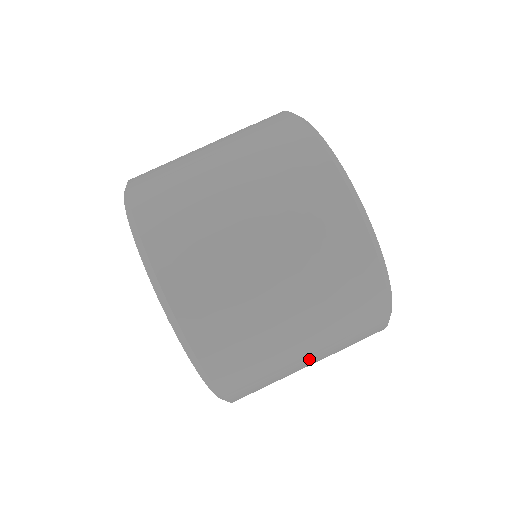
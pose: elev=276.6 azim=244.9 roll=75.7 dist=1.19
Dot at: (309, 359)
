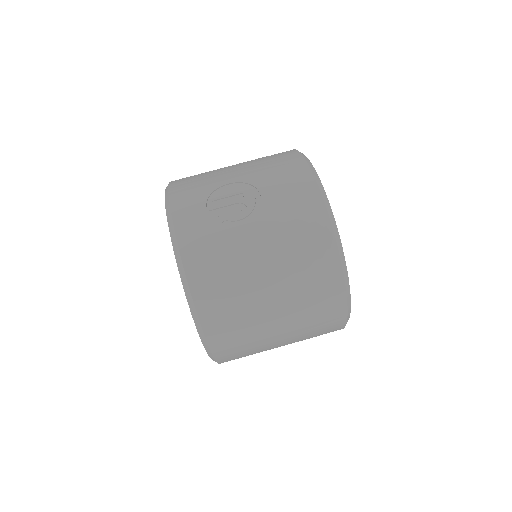
Dot at: occluded
